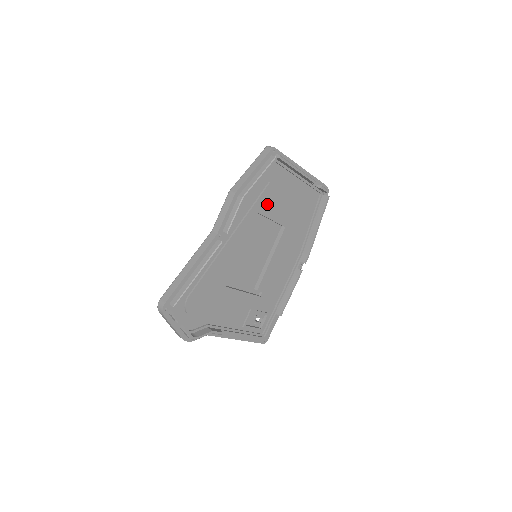
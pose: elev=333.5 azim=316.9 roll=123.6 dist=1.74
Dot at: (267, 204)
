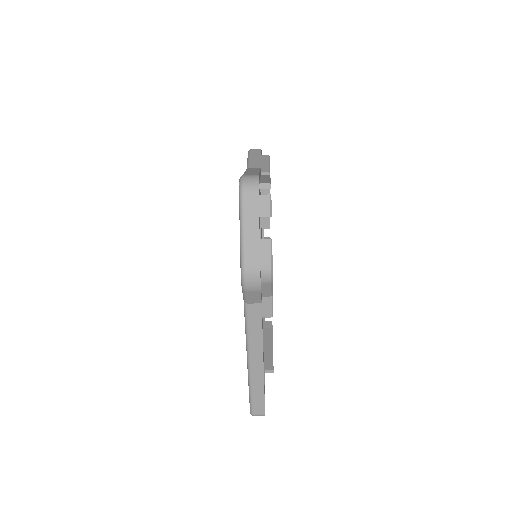
Dot at: occluded
